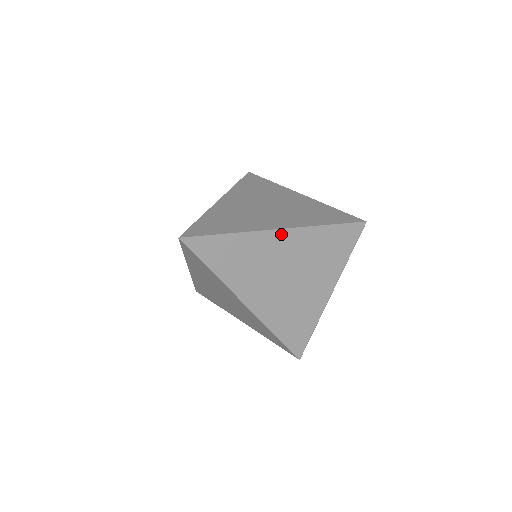
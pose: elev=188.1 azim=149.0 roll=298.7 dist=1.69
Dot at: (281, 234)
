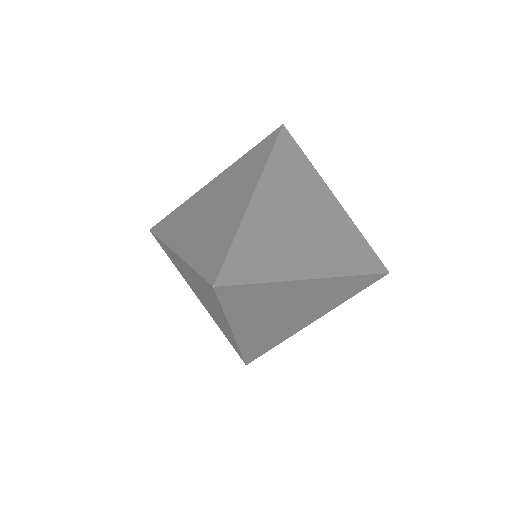
Dot at: (315, 282)
